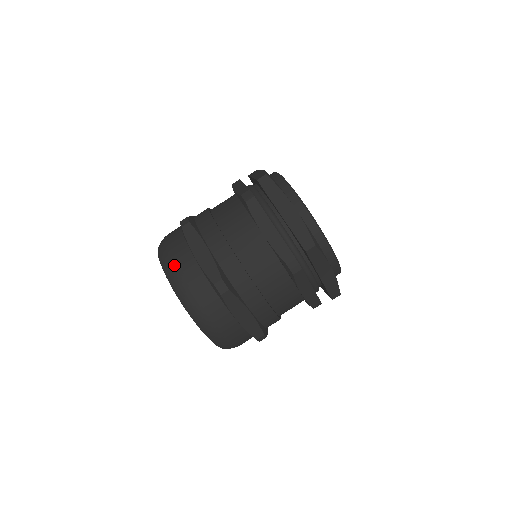
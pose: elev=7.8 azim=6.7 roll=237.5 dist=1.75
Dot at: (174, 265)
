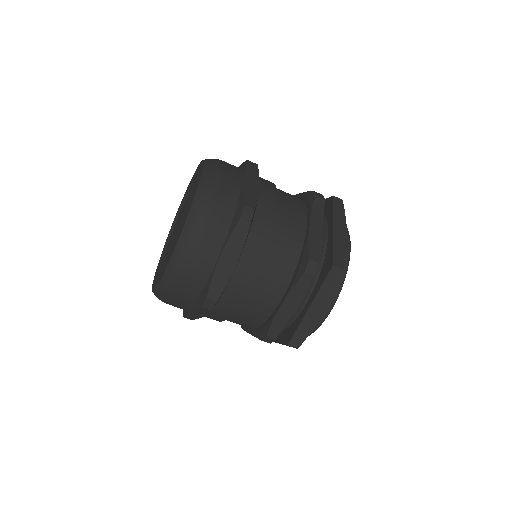
Dot at: (197, 242)
